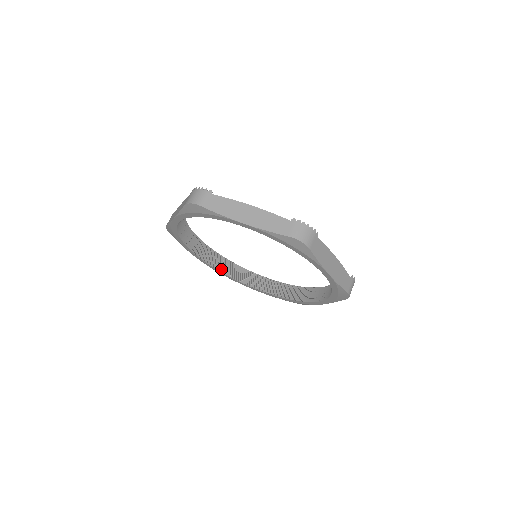
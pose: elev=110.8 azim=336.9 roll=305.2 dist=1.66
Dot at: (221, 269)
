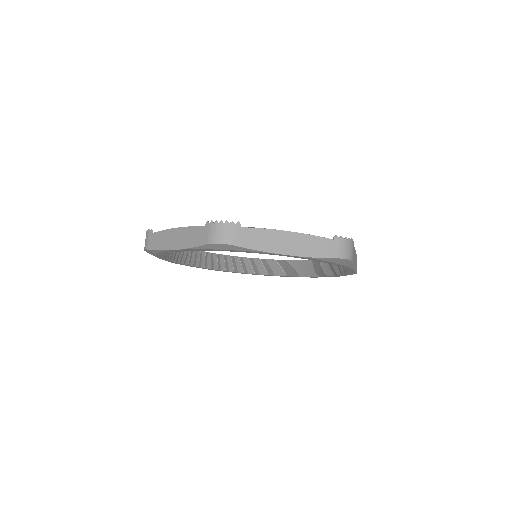
Dot at: (267, 272)
